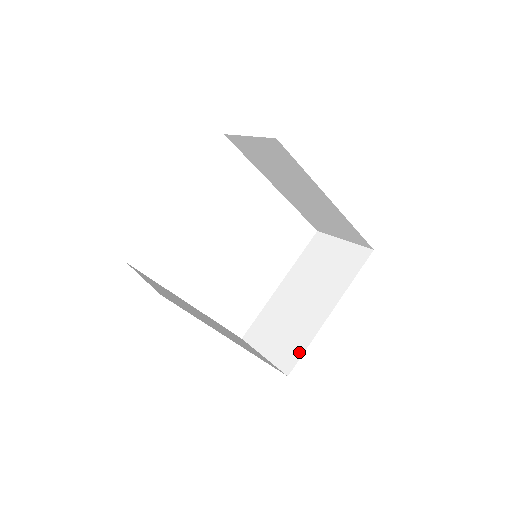
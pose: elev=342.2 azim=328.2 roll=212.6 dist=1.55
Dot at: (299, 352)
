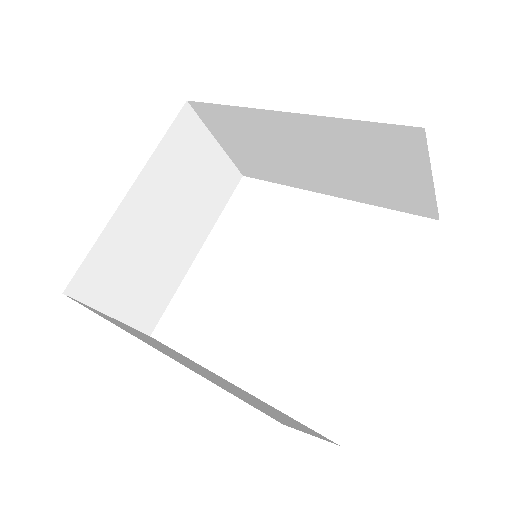
Dot at: occluded
